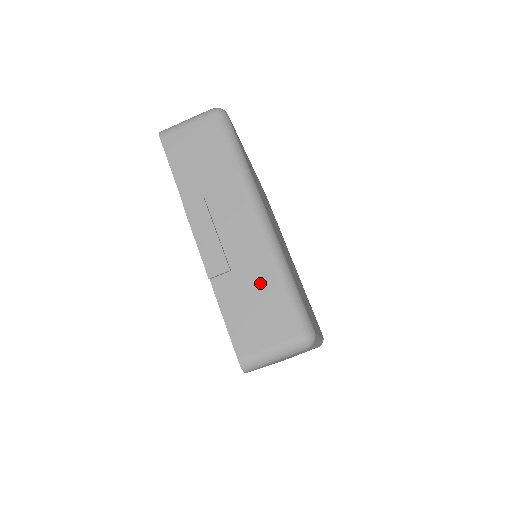
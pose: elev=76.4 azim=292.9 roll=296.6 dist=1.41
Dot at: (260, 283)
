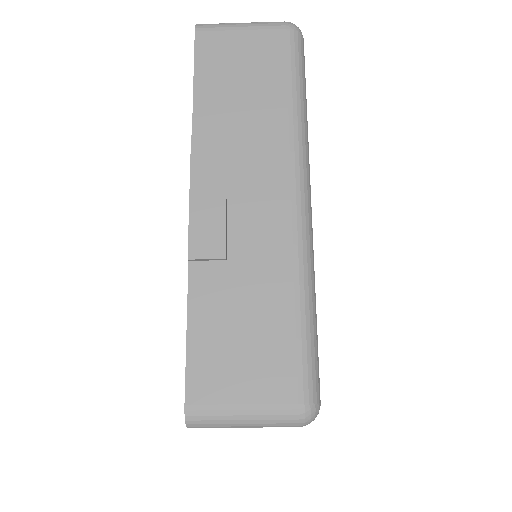
Dot at: (265, 296)
